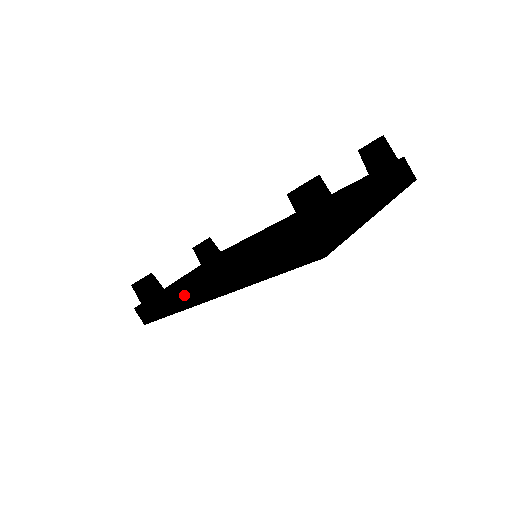
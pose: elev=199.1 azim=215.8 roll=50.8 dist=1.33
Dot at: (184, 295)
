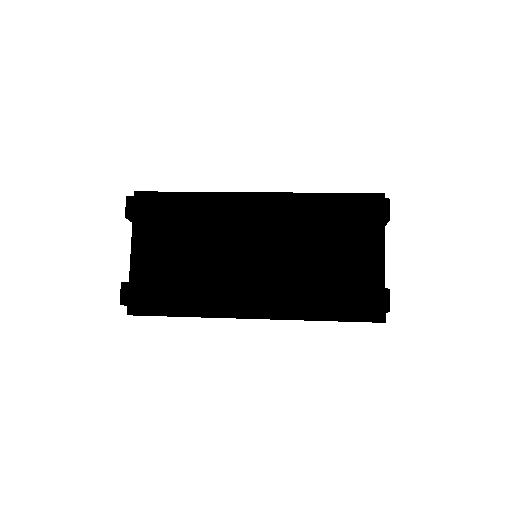
Dot at: occluded
